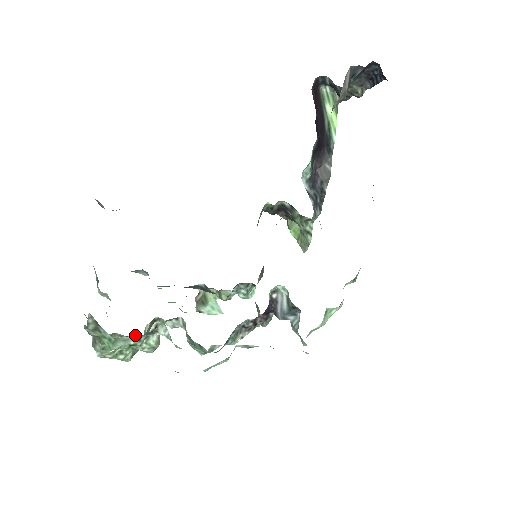
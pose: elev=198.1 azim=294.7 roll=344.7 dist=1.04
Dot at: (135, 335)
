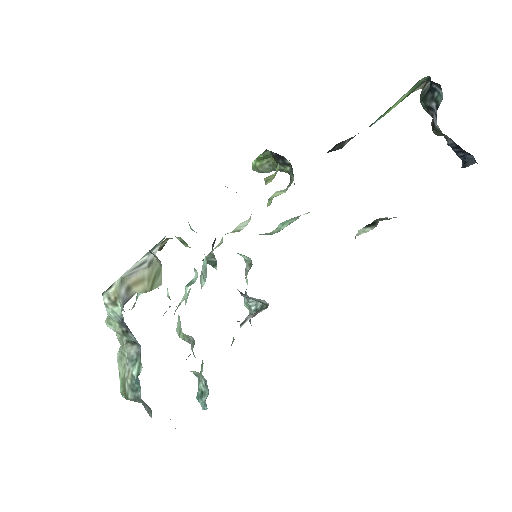
Dot at: occluded
